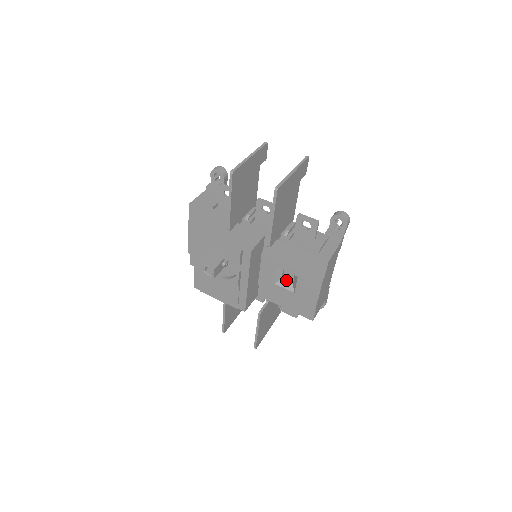
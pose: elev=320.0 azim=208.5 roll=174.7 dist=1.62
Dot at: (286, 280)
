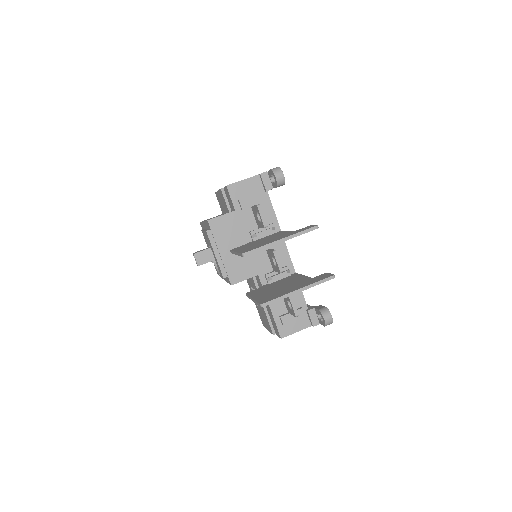
Dot at: occluded
